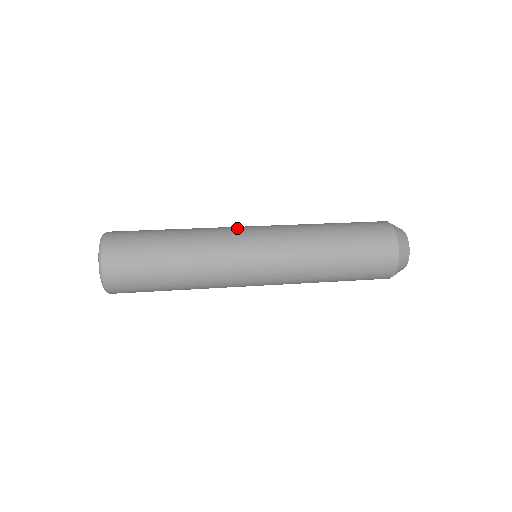
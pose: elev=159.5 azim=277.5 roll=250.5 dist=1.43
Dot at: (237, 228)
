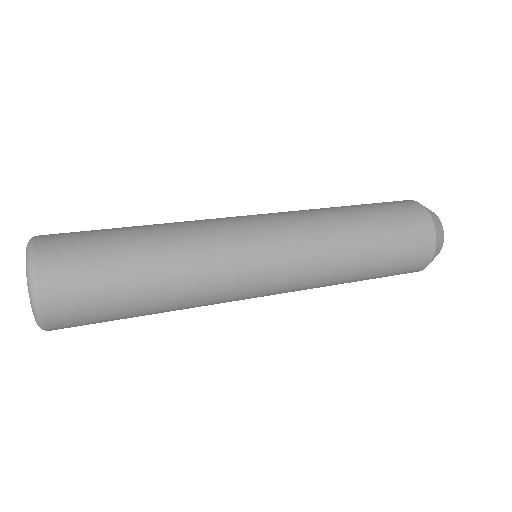
Dot at: occluded
